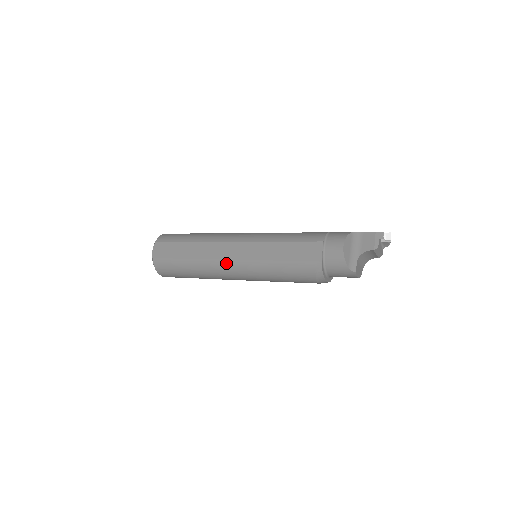
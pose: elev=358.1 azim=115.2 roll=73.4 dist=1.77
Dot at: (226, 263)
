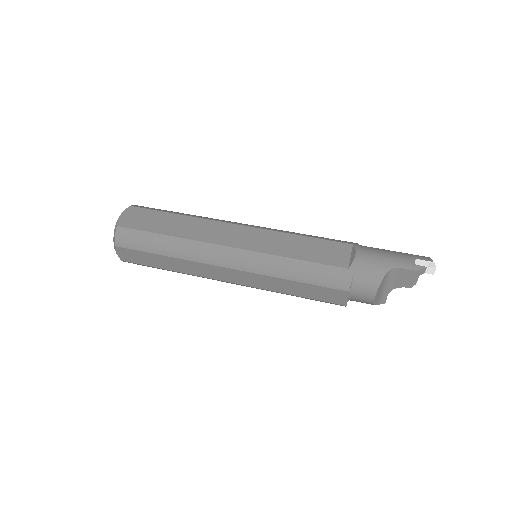
Dot at: occluded
